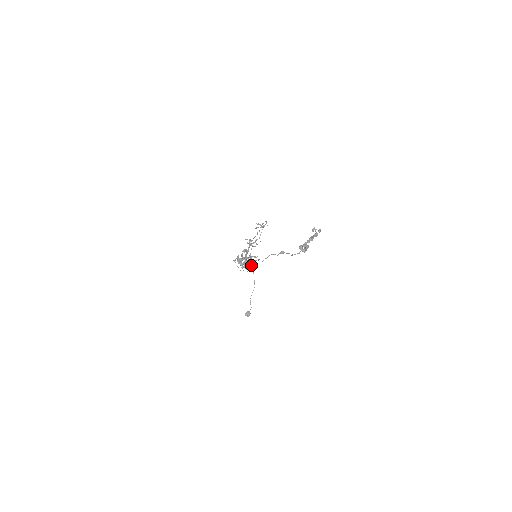
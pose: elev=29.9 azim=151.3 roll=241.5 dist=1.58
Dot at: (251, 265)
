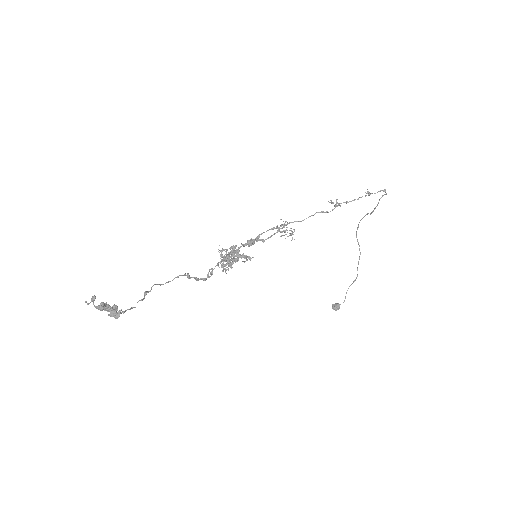
Dot at: (224, 269)
